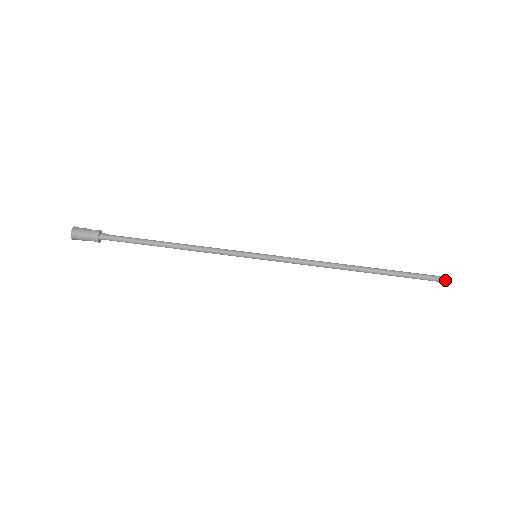
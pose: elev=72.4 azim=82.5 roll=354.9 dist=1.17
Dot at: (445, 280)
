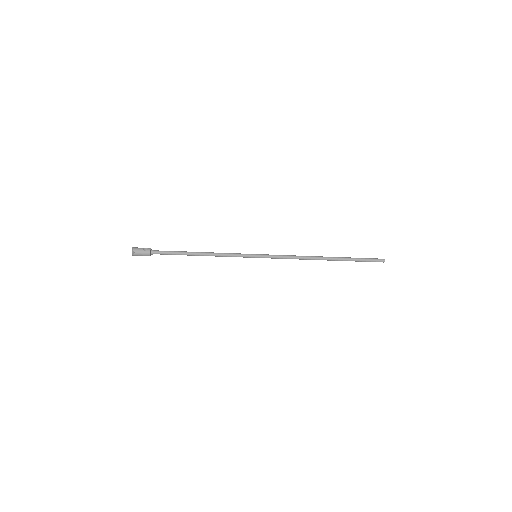
Dot at: (382, 261)
